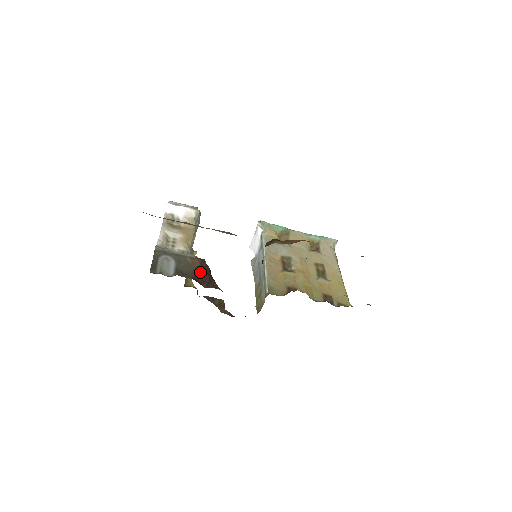
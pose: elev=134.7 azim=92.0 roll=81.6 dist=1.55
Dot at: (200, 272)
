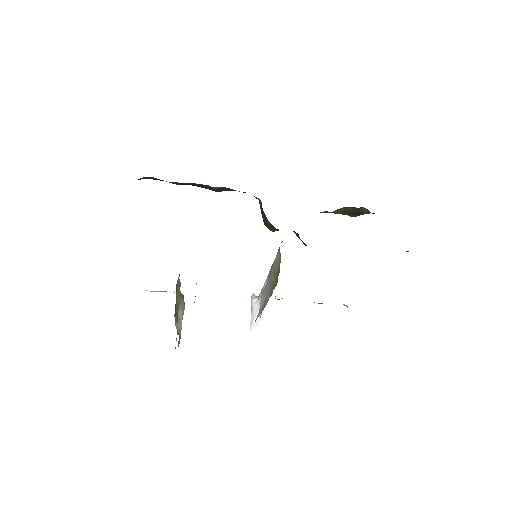
Dot at: occluded
